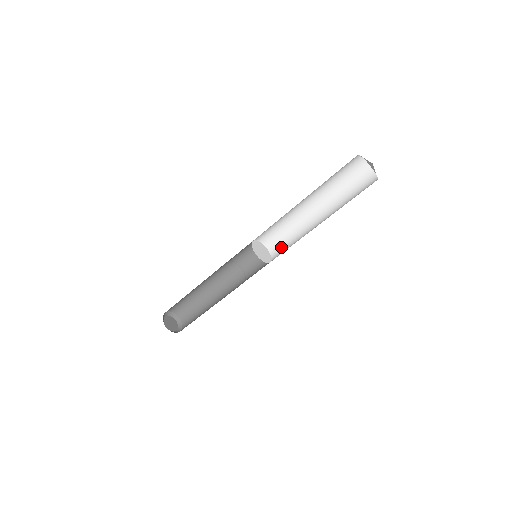
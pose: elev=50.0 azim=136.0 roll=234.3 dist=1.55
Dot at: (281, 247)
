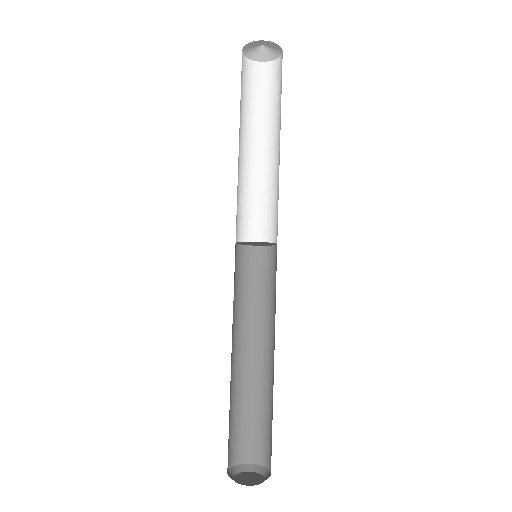
Dot at: (277, 221)
